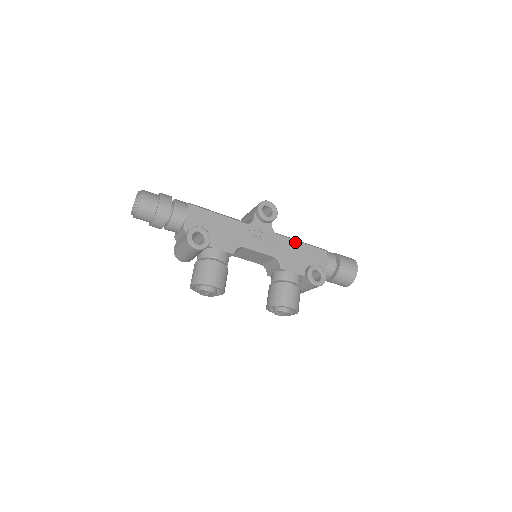
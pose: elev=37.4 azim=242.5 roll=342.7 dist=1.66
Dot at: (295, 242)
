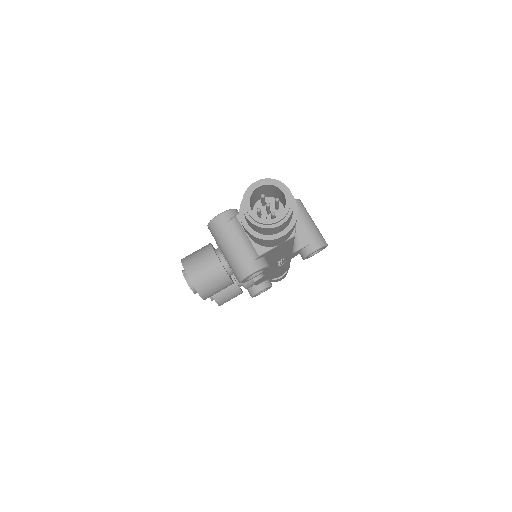
Dot at: (288, 265)
